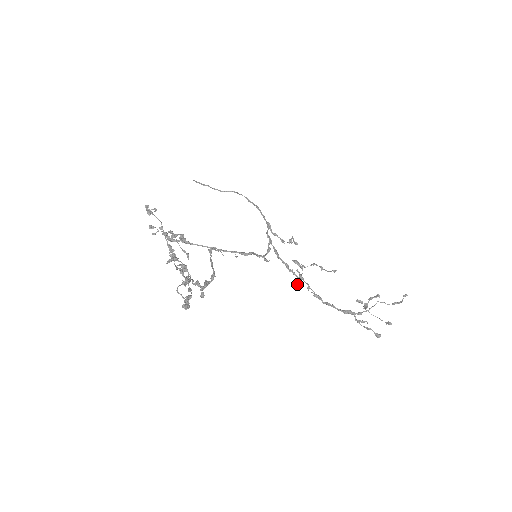
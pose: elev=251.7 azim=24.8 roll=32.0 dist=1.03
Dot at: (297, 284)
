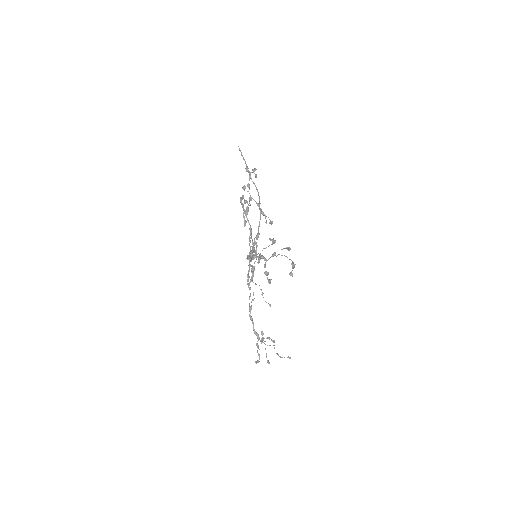
Dot at: occluded
